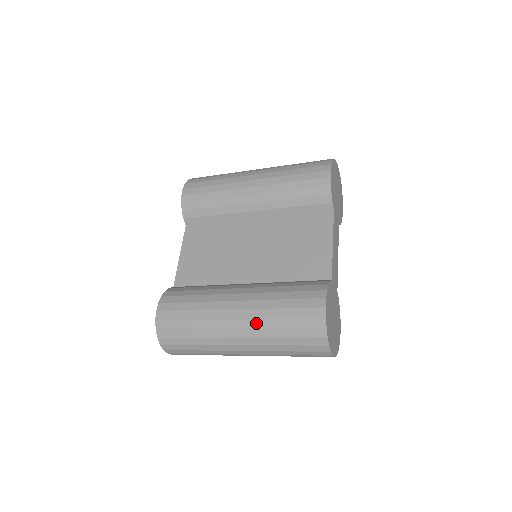
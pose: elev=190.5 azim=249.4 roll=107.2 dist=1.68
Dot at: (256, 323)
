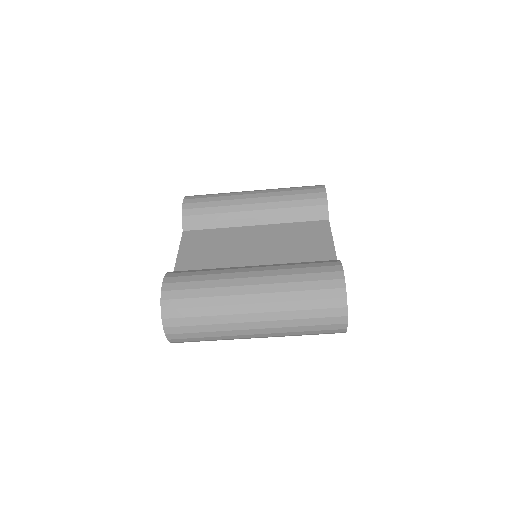
Dot at: (275, 287)
